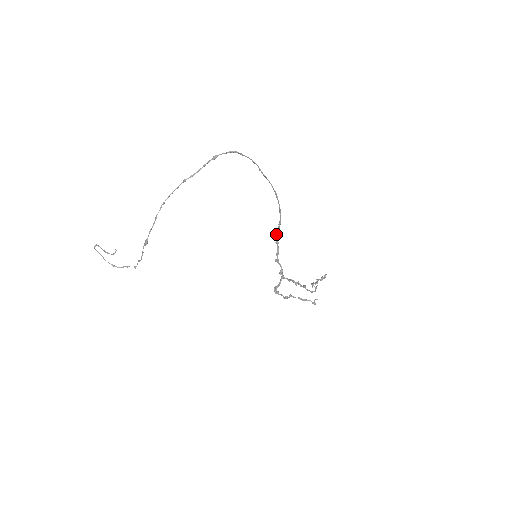
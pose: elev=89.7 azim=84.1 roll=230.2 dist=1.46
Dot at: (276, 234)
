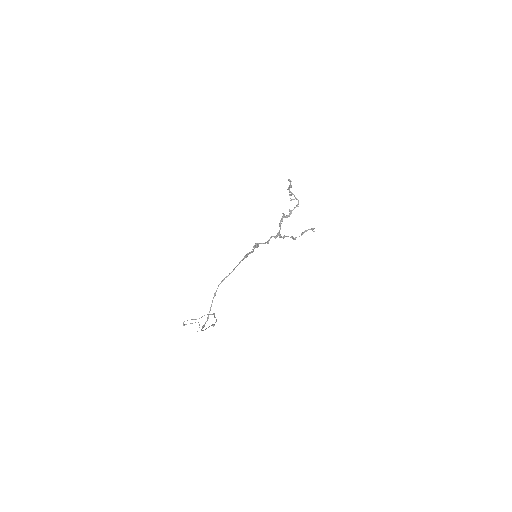
Dot at: occluded
